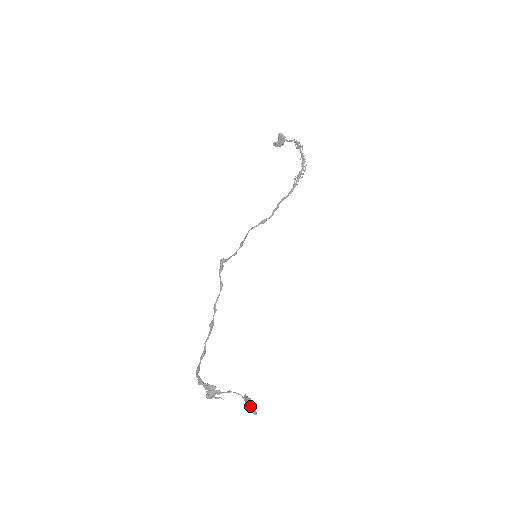
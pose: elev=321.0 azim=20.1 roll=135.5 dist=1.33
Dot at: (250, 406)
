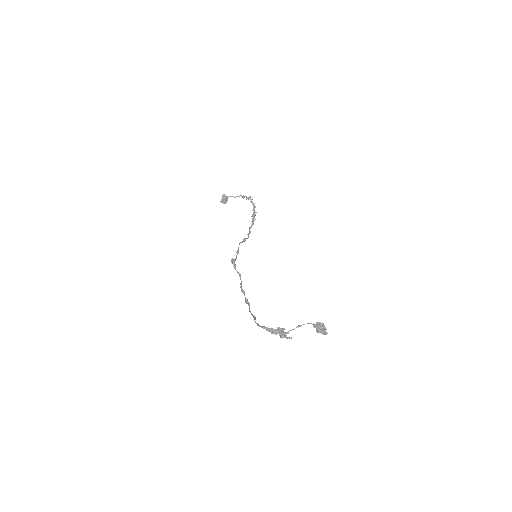
Dot at: (322, 327)
